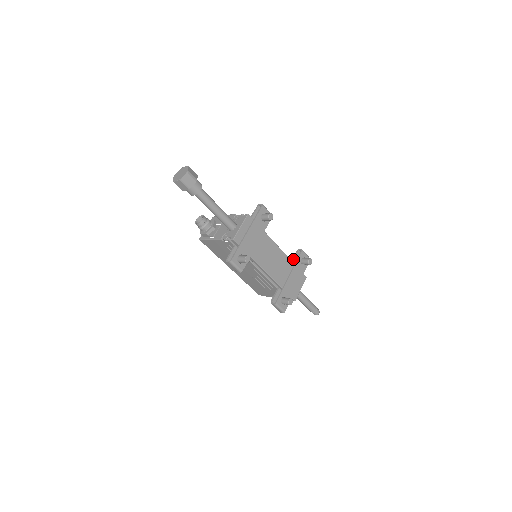
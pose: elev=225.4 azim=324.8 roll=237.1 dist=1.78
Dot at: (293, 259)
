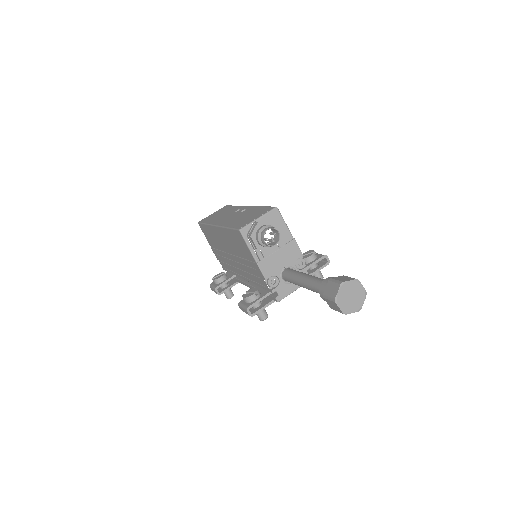
Dot at: occluded
